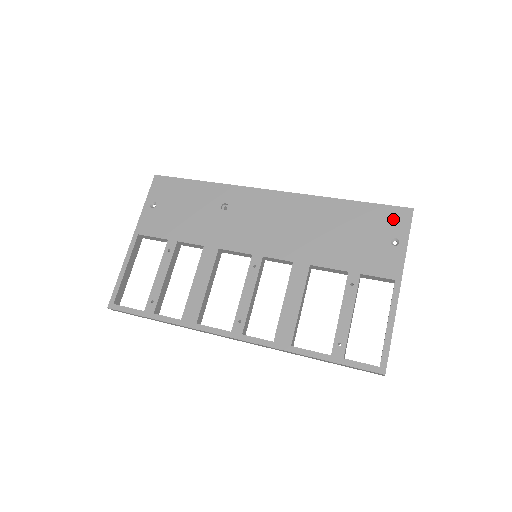
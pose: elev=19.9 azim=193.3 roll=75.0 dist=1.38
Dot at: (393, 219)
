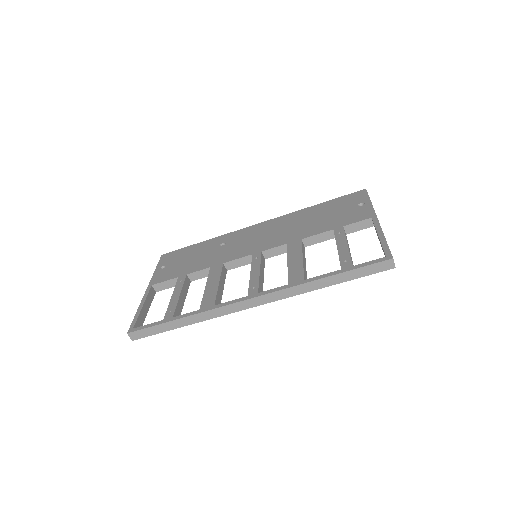
Dot at: (354, 198)
